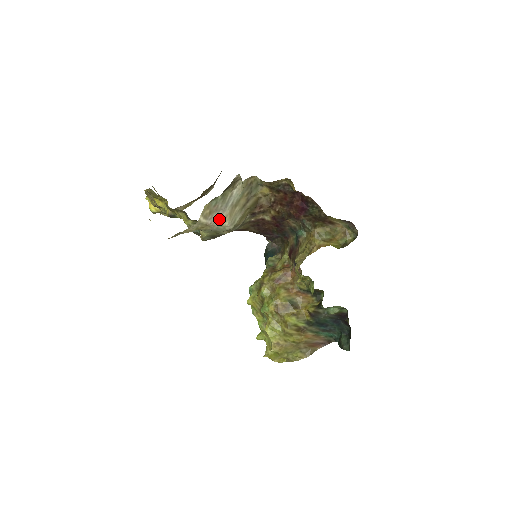
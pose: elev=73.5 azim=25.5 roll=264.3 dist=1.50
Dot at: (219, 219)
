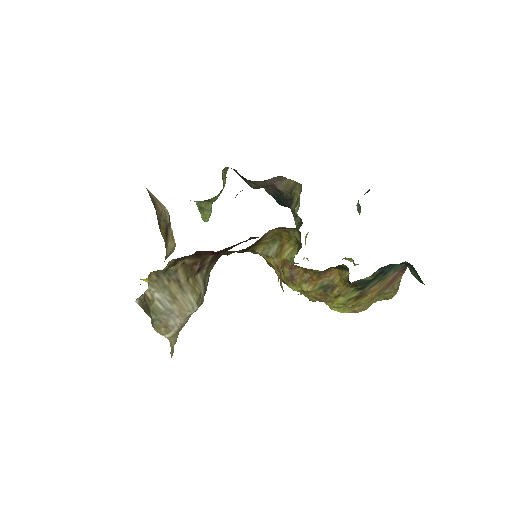
Dot at: (179, 318)
